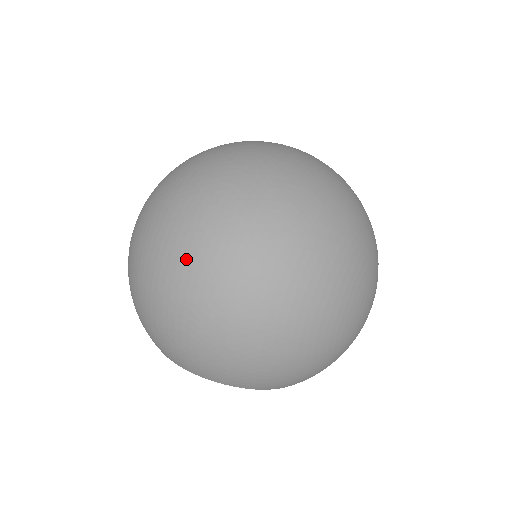
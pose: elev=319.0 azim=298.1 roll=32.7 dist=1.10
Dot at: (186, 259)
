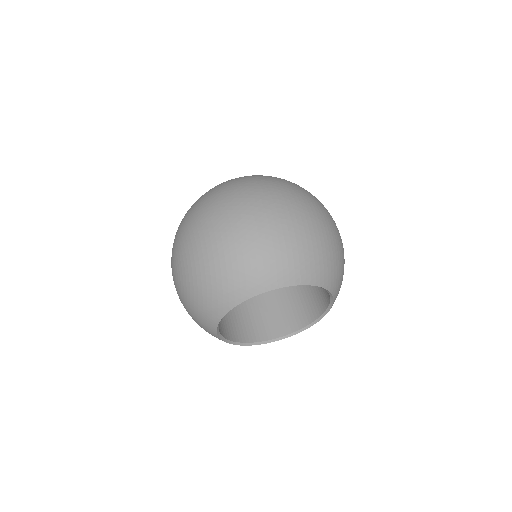
Dot at: (265, 196)
